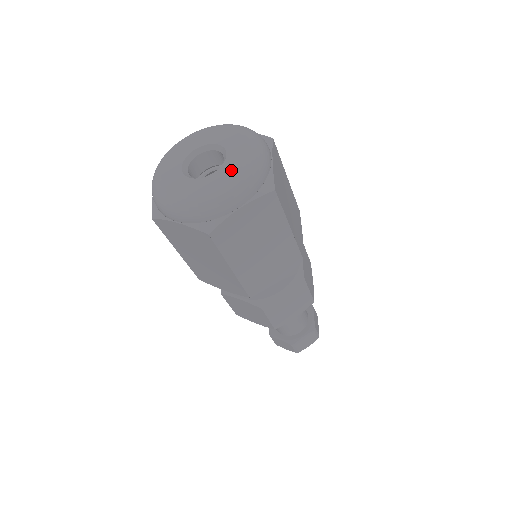
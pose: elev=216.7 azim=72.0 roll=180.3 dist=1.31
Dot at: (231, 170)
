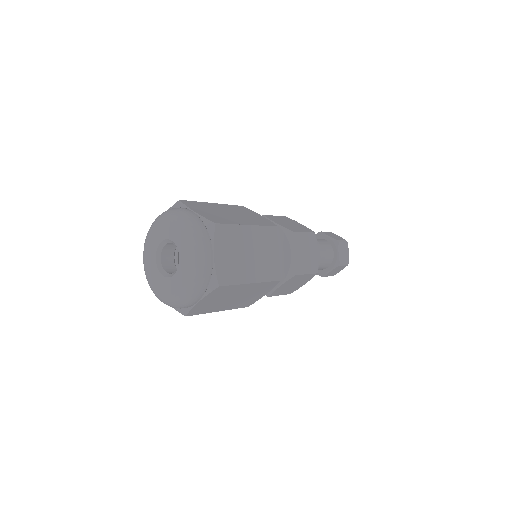
Dot at: (183, 277)
